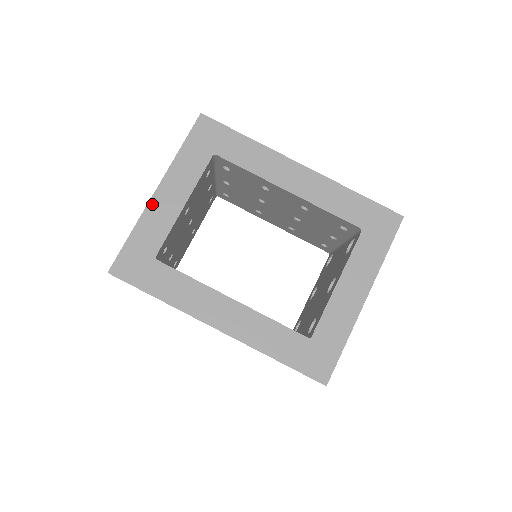
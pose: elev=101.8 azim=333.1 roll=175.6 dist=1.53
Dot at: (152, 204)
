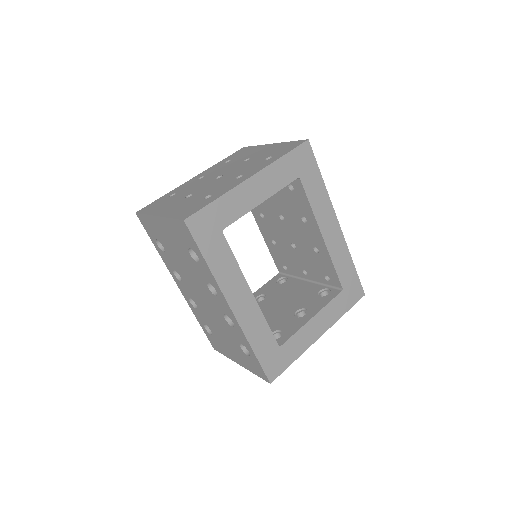
Dot at: (243, 186)
